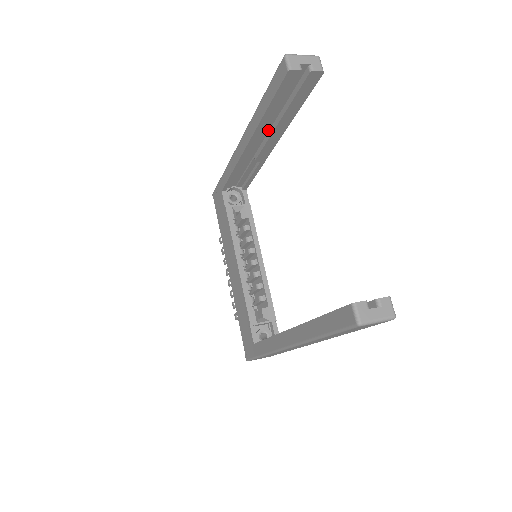
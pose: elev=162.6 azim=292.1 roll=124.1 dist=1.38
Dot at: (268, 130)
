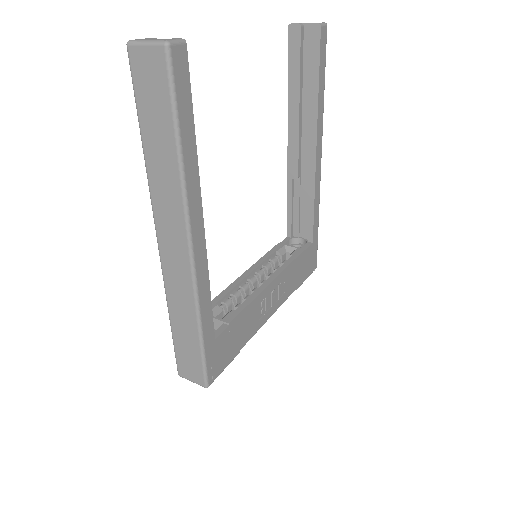
Dot at: occluded
